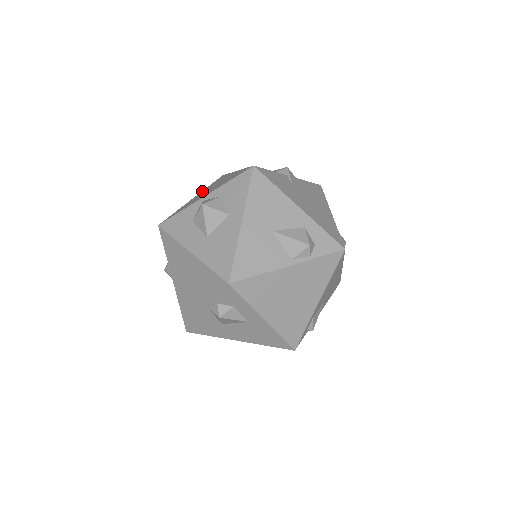
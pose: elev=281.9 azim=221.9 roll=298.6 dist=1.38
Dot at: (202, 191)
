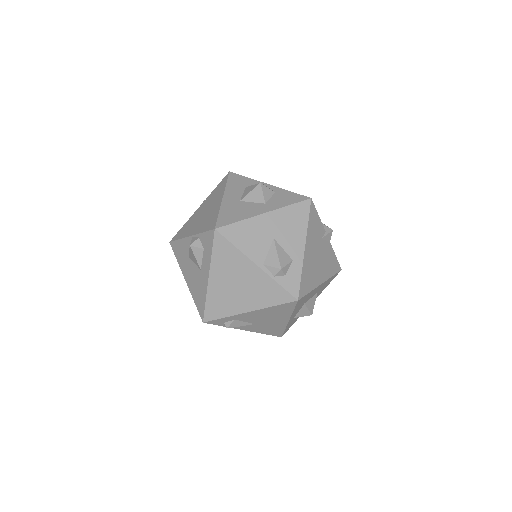
Dot at: occluded
